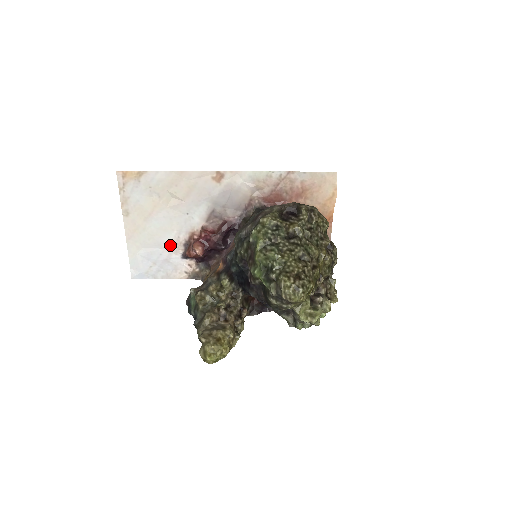
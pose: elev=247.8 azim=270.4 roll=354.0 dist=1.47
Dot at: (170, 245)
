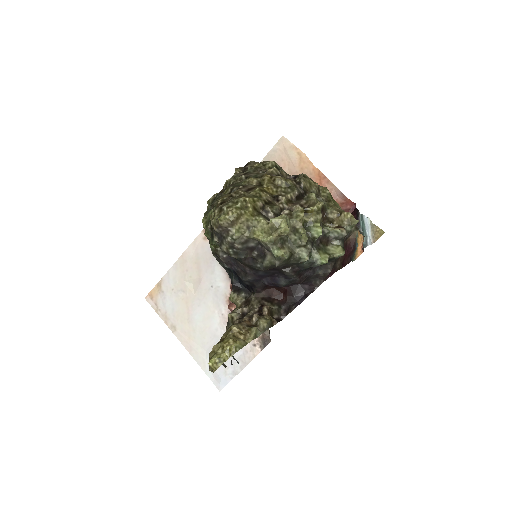
Dot at: (222, 329)
